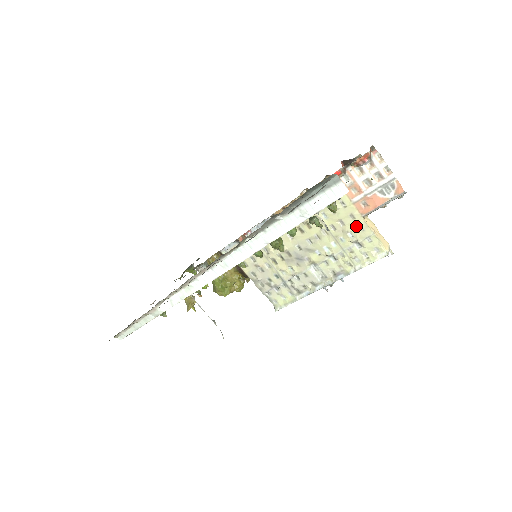
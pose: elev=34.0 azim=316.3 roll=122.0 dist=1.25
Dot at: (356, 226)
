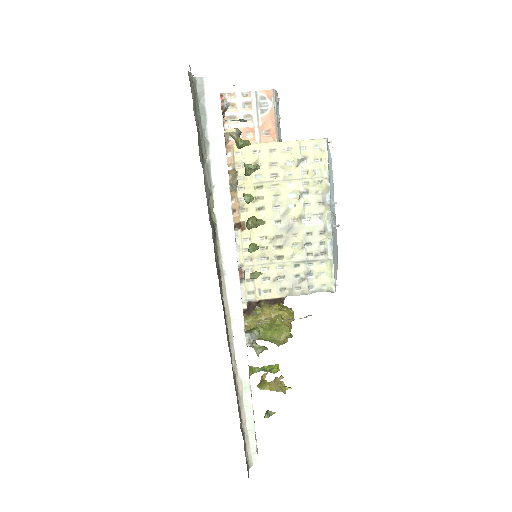
Dot at: (283, 152)
